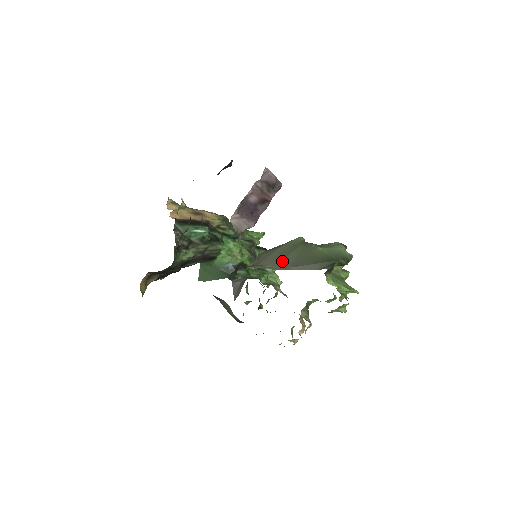
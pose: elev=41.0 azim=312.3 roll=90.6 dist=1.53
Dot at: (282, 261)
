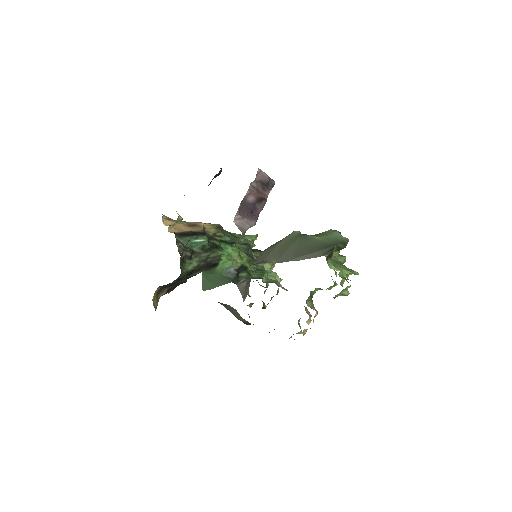
Dot at: (284, 254)
